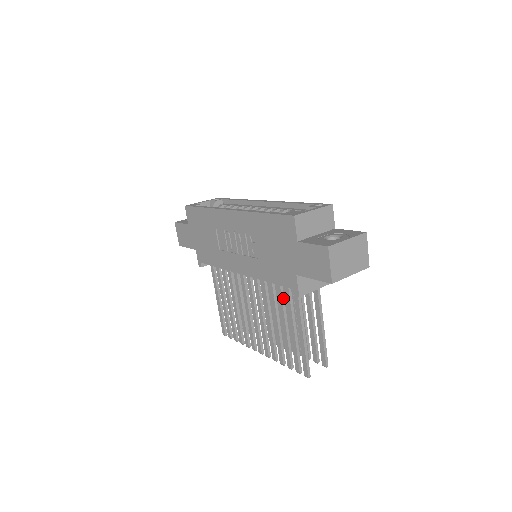
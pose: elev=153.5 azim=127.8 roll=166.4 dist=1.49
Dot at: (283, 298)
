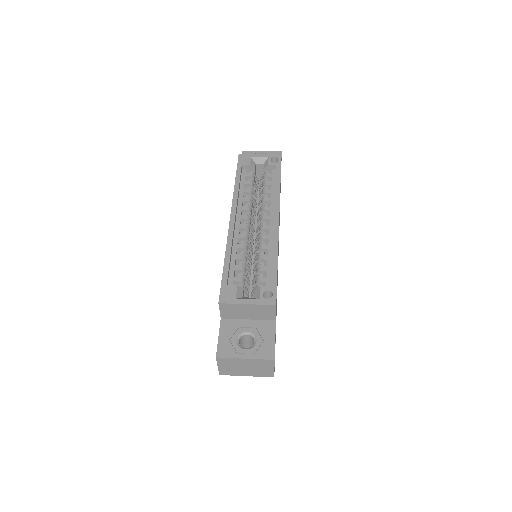
Dot at: occluded
